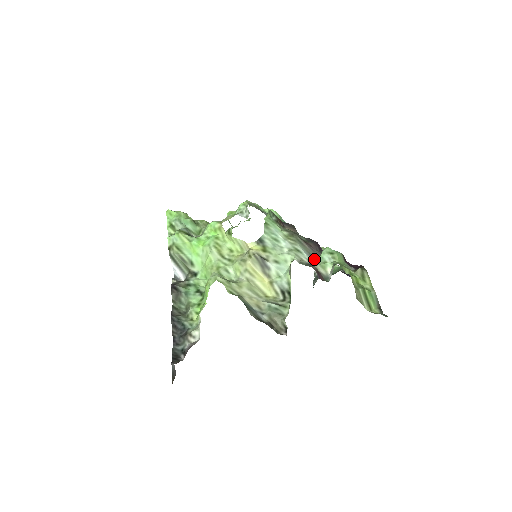
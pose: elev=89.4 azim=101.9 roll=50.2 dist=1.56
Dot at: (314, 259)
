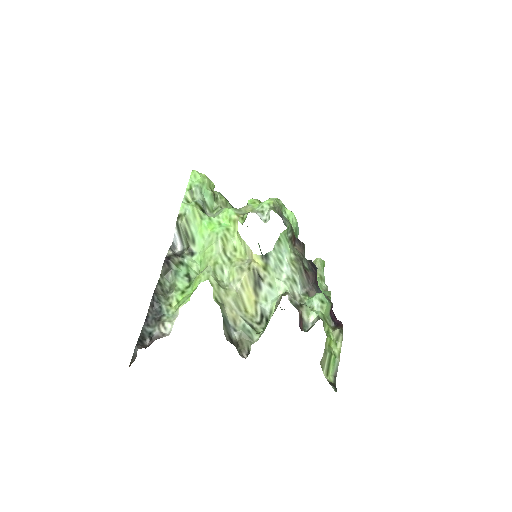
Dot at: (305, 296)
